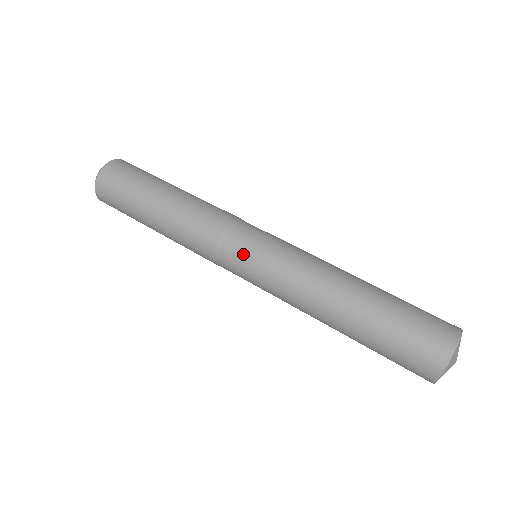
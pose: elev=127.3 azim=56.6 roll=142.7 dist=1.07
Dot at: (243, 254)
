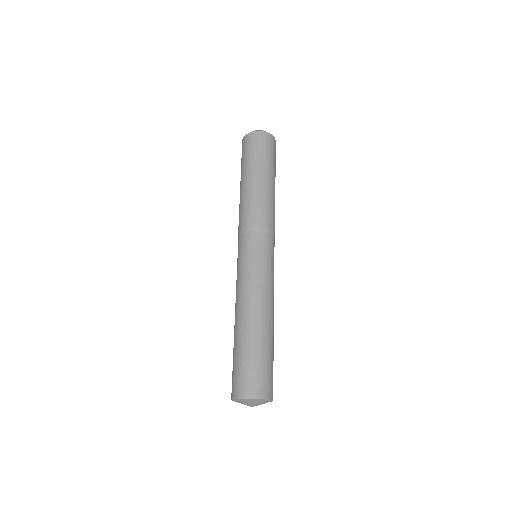
Dot at: (239, 251)
